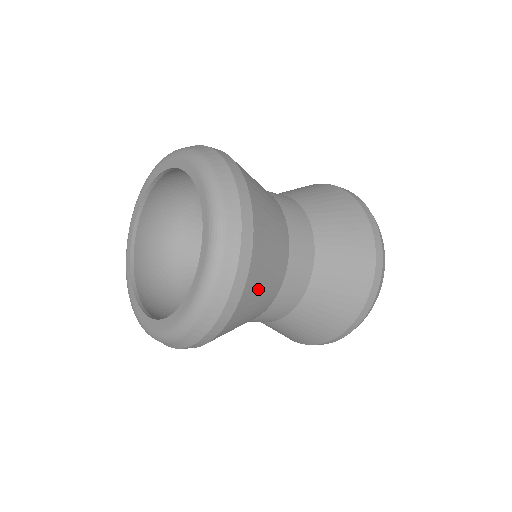
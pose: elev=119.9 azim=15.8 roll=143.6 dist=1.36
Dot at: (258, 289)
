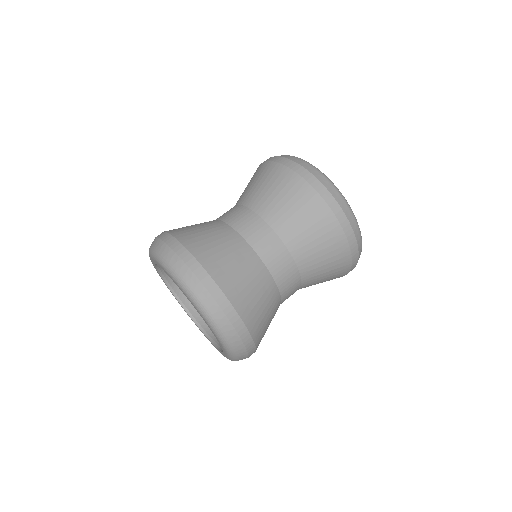
Dot at: (263, 324)
